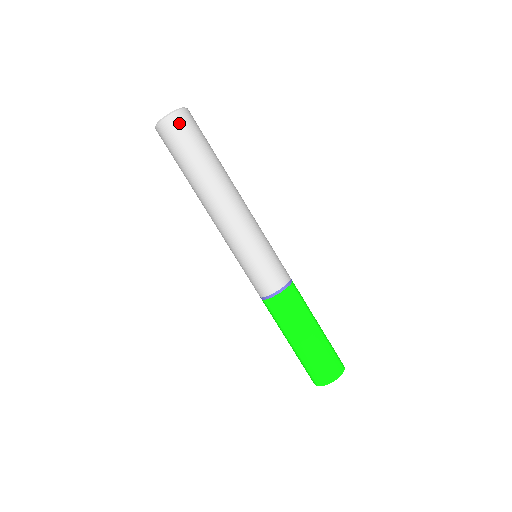
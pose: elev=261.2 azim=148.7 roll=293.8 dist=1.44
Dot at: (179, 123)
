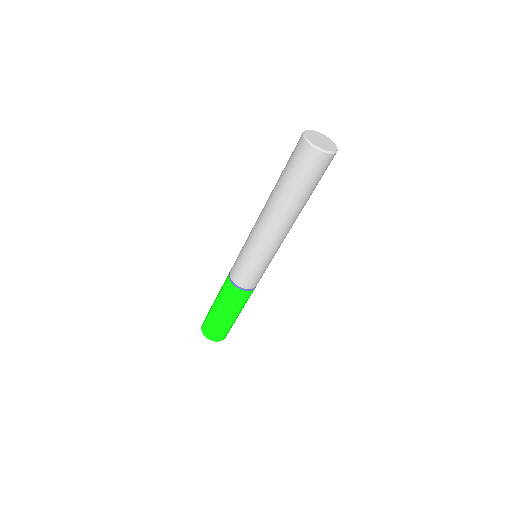
Dot at: (309, 157)
